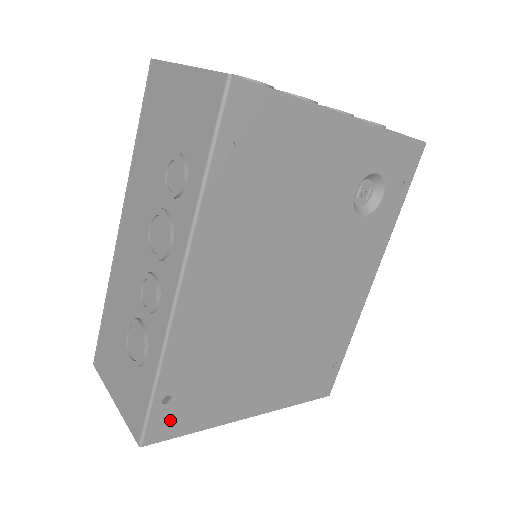
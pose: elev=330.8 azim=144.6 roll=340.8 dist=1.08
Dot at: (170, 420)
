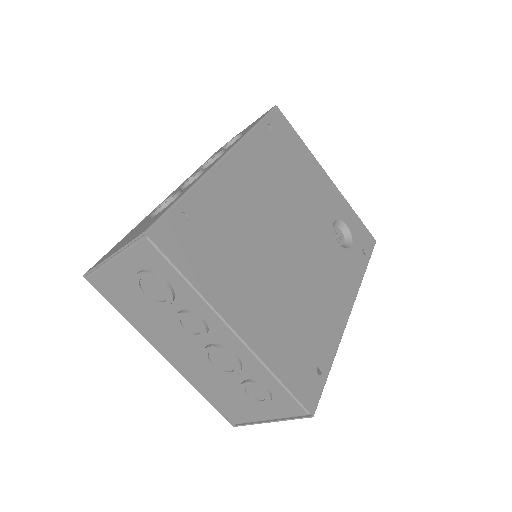
Dot at: (177, 238)
